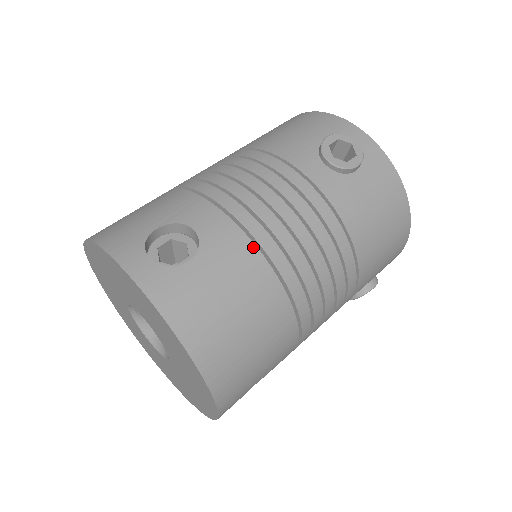
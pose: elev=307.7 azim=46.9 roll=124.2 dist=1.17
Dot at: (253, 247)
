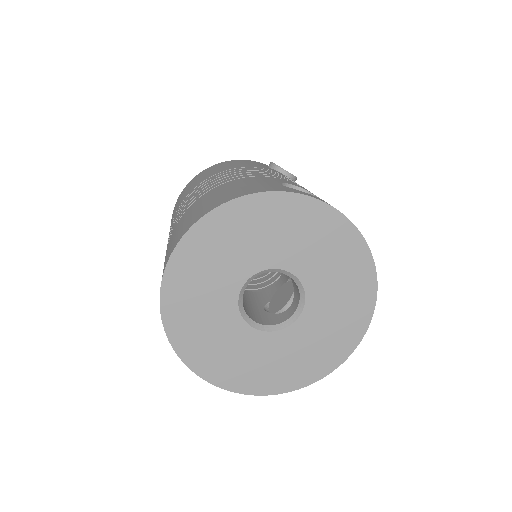
Dot at: occluded
